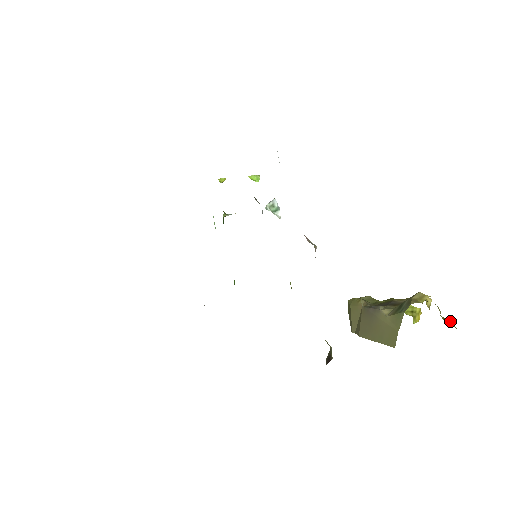
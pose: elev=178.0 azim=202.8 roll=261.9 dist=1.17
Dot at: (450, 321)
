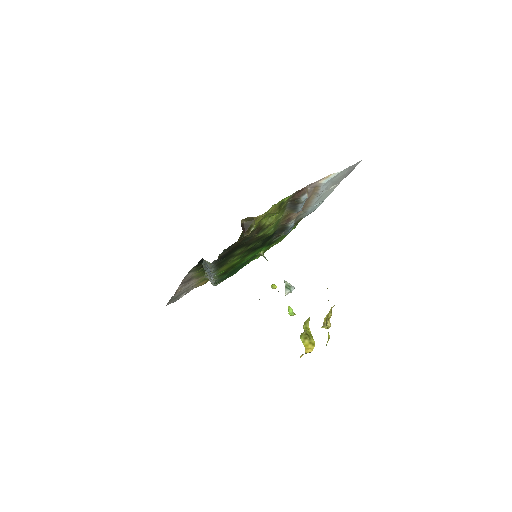
Dot at: (329, 335)
